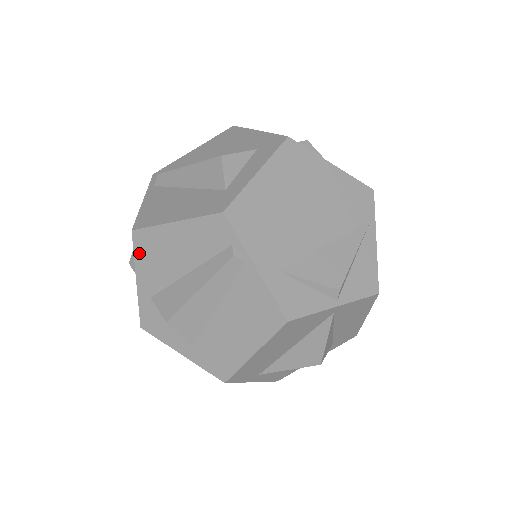
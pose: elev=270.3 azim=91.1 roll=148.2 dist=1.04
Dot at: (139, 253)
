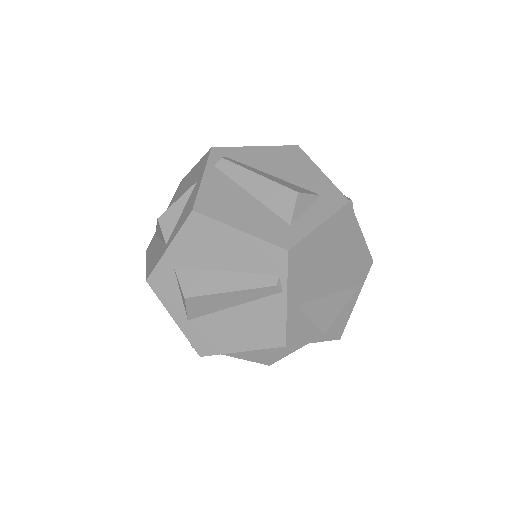
Dot at: (187, 230)
